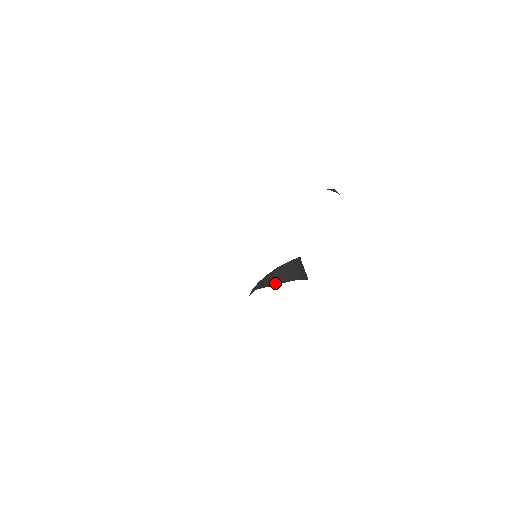
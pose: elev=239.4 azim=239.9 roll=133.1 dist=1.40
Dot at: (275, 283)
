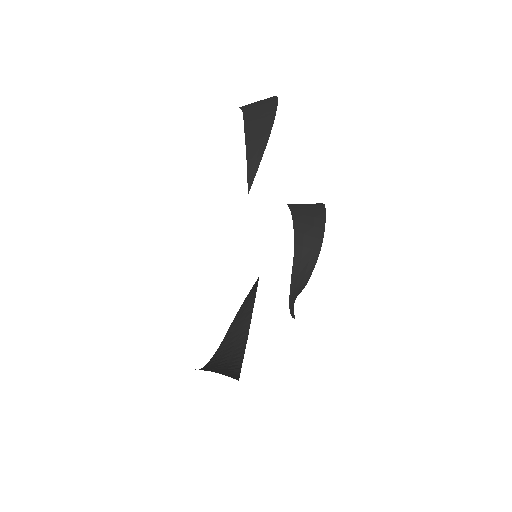
Dot at: (302, 289)
